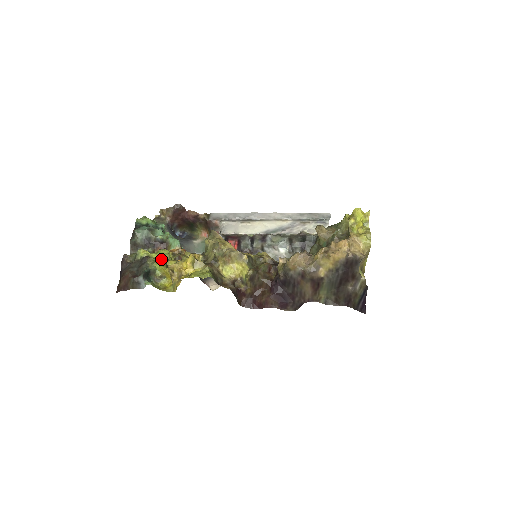
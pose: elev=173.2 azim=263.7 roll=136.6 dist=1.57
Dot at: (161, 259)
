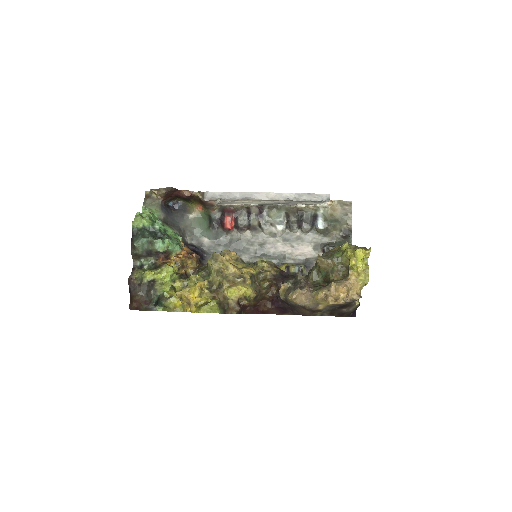
Dot at: (167, 280)
